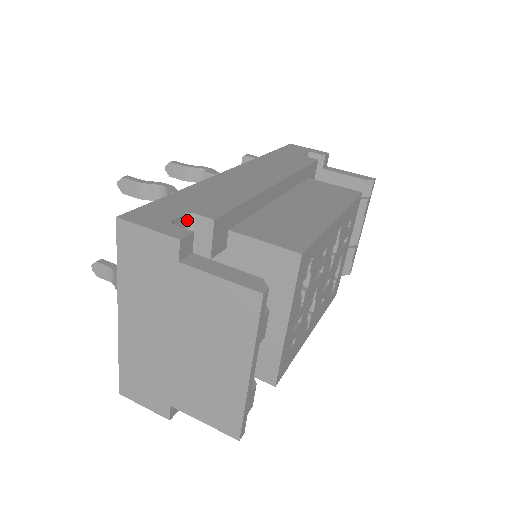
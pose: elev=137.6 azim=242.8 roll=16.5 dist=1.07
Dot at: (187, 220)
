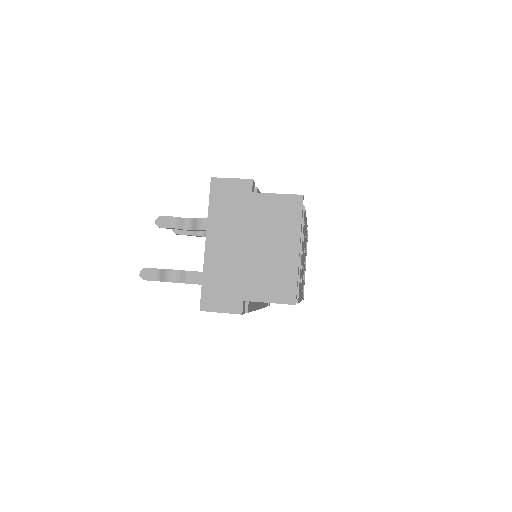
Dot at: occluded
